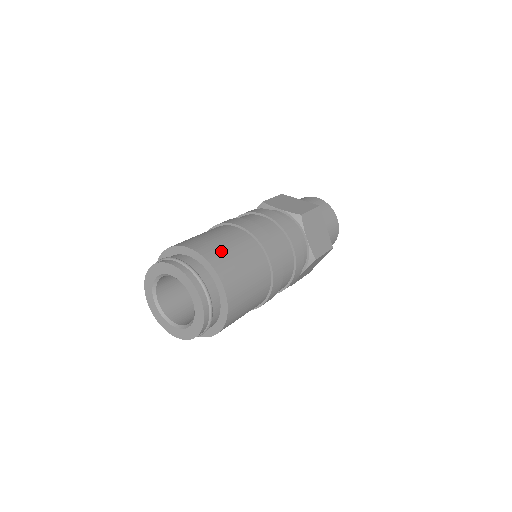
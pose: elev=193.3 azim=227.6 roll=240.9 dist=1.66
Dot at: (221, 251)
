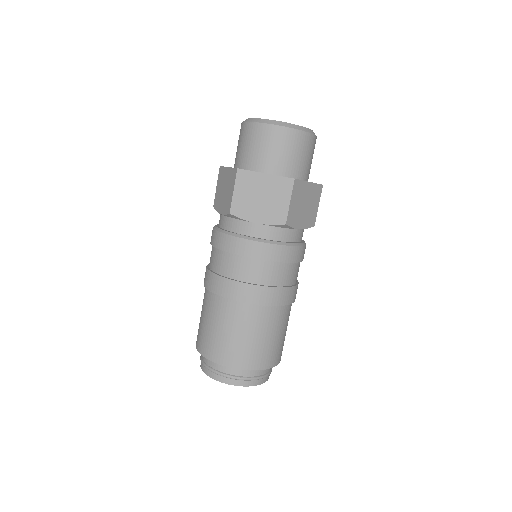
Dot at: (253, 350)
